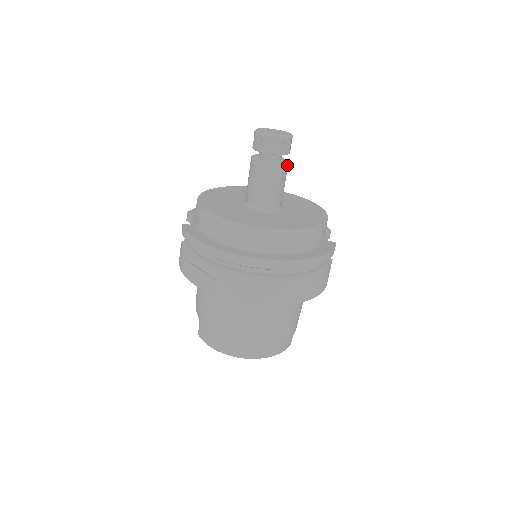
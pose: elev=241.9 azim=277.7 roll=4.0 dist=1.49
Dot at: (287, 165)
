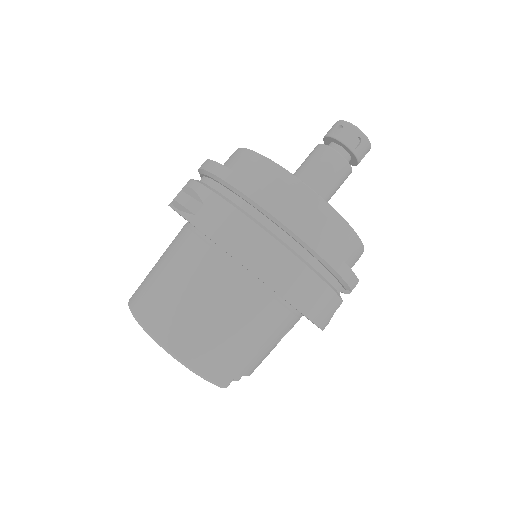
Dot at: (349, 170)
